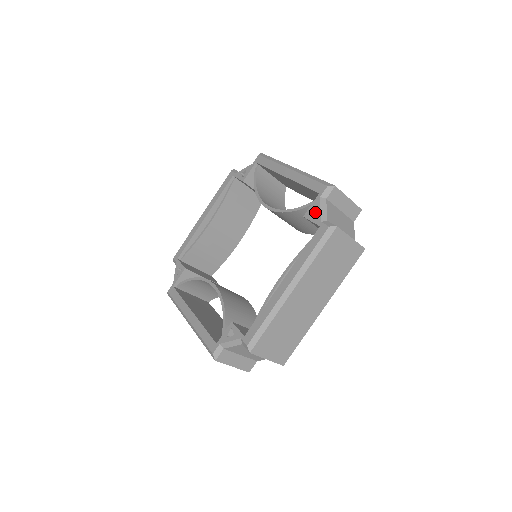
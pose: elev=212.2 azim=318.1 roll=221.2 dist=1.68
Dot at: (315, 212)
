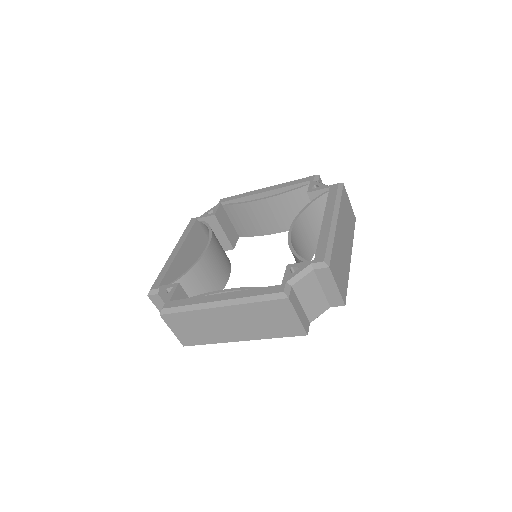
Dot at: occluded
